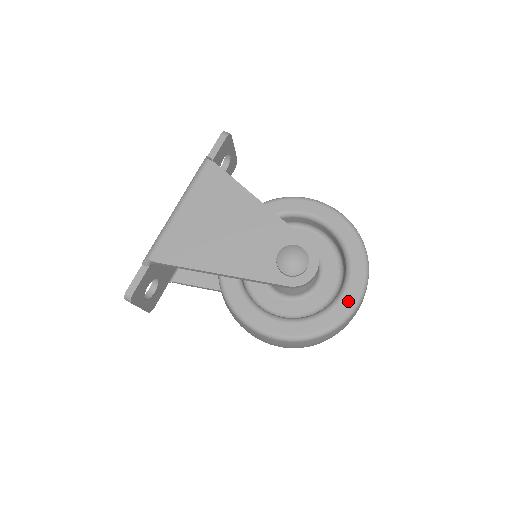
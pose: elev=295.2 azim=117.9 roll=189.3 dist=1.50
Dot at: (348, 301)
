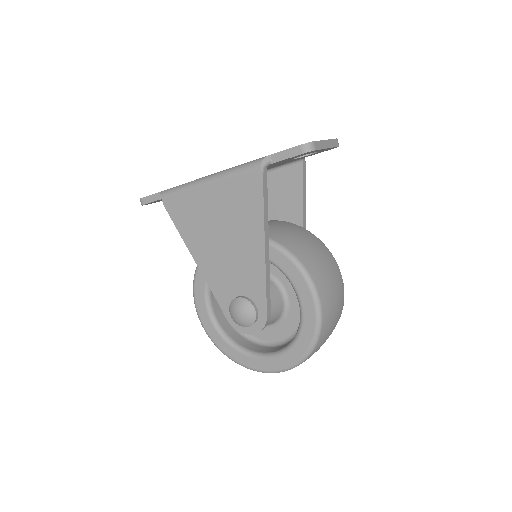
Dot at: (260, 365)
